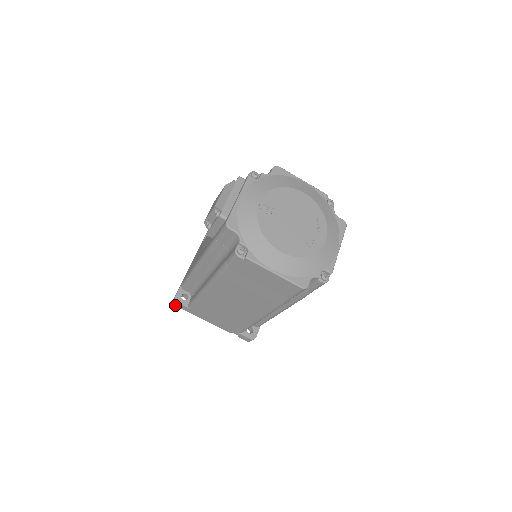
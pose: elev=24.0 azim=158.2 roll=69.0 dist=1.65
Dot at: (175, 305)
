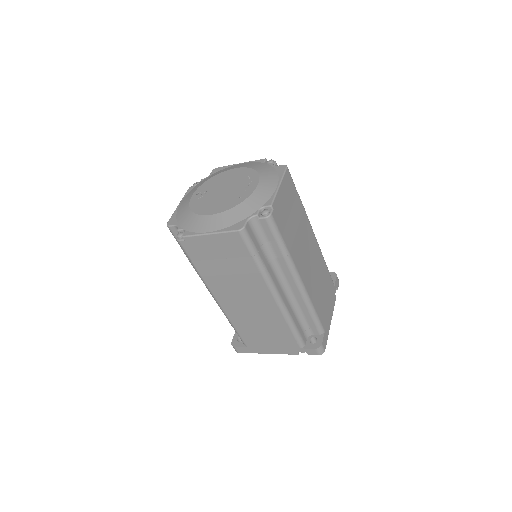
Dot at: (237, 352)
